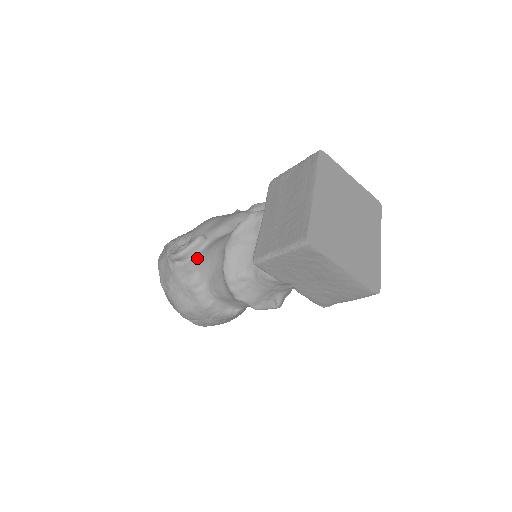
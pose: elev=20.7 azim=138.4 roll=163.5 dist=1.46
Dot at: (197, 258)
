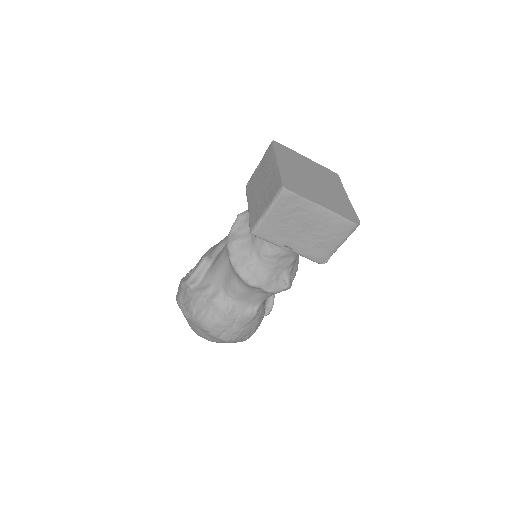
Dot at: (208, 274)
